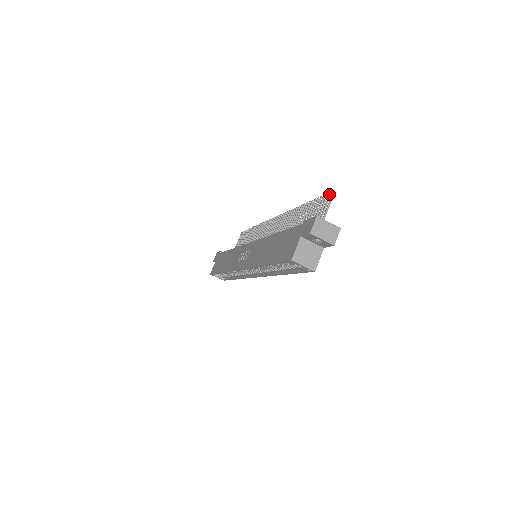
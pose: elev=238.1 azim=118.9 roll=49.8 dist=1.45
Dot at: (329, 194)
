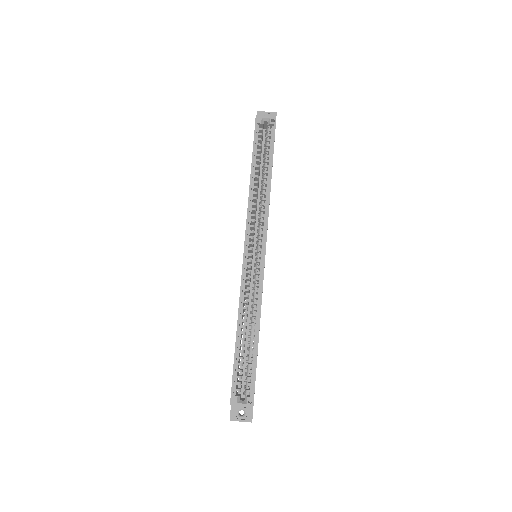
Dot at: occluded
